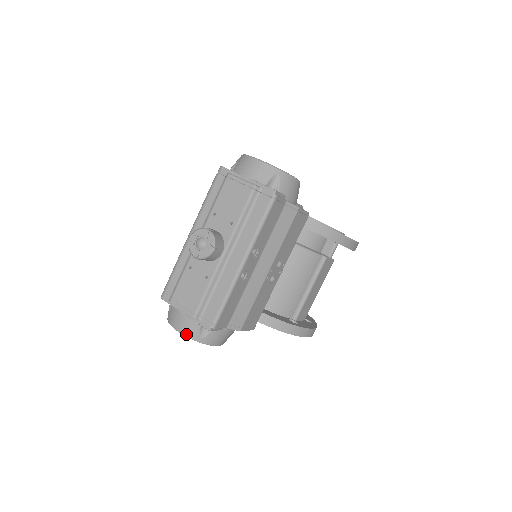
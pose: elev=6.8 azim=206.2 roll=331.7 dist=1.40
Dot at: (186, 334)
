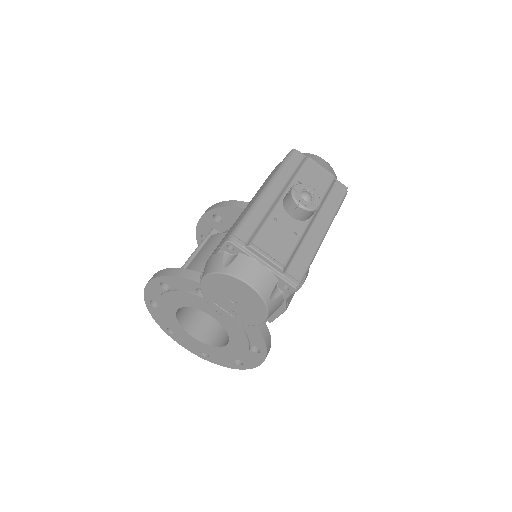
Dot at: (259, 289)
